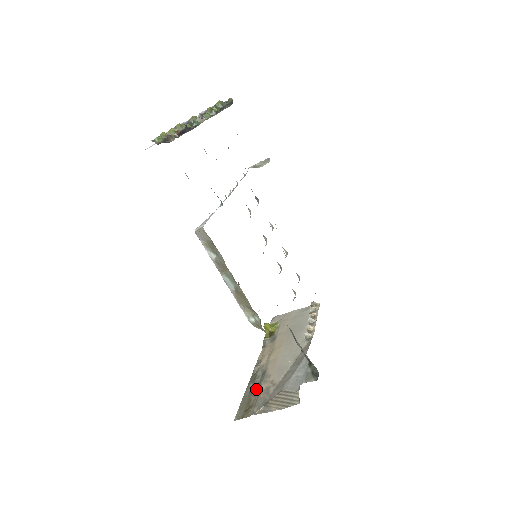
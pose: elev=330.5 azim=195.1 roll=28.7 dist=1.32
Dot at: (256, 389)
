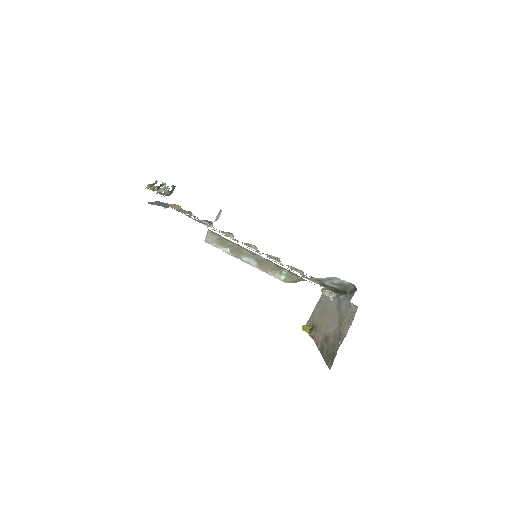
Dot at: (328, 346)
